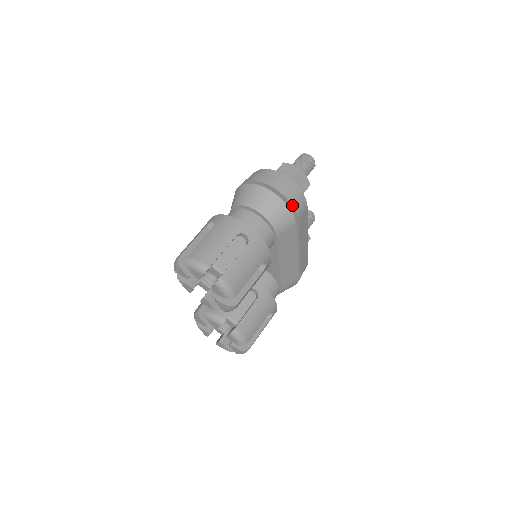
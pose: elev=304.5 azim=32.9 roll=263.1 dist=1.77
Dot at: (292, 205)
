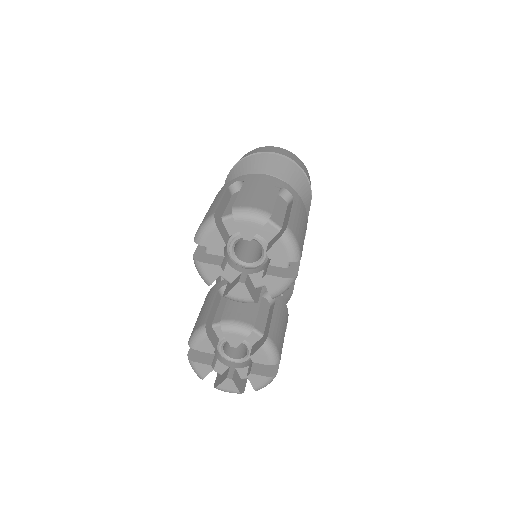
Dot at: (307, 177)
